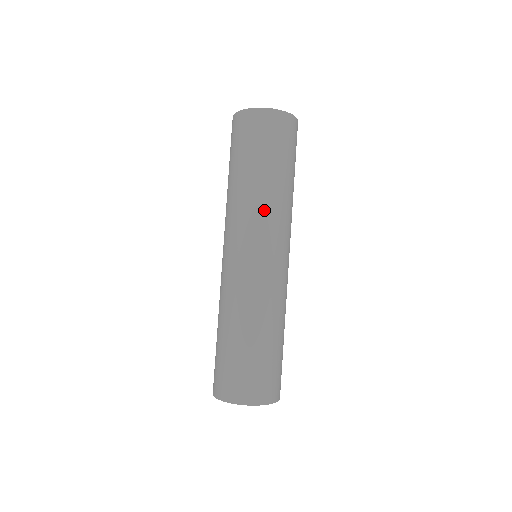
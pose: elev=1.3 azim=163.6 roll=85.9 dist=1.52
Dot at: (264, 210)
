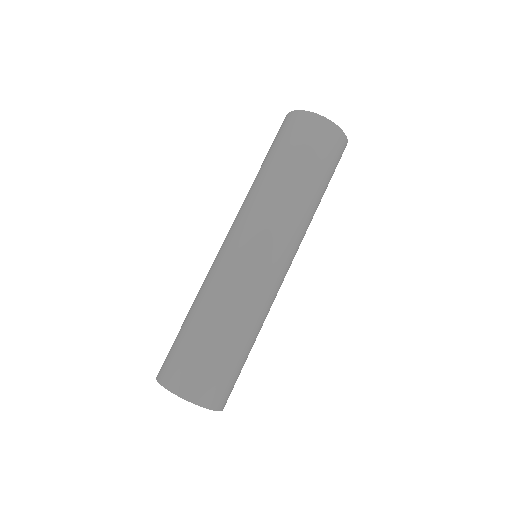
Dot at: (304, 225)
